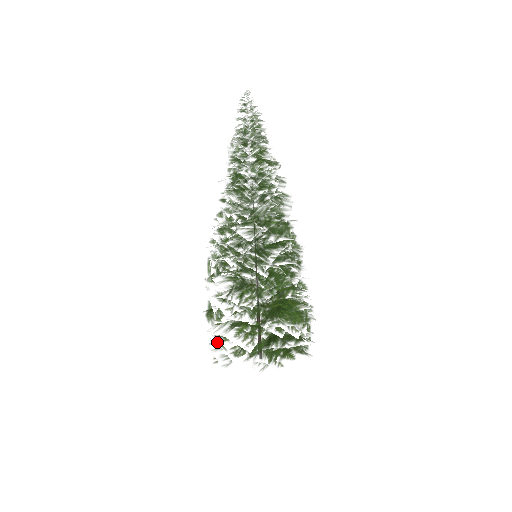
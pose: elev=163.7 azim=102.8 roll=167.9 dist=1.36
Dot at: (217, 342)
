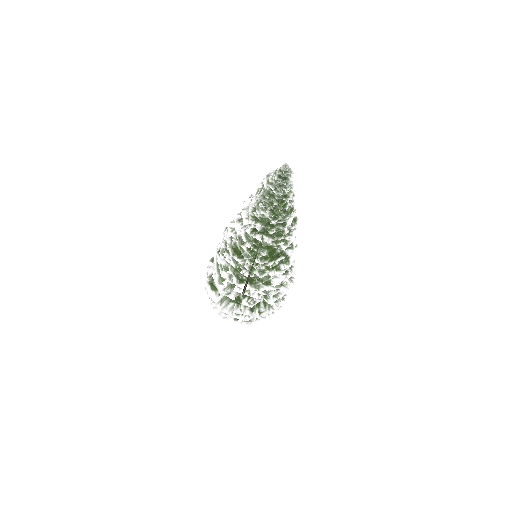
Dot at: (223, 313)
